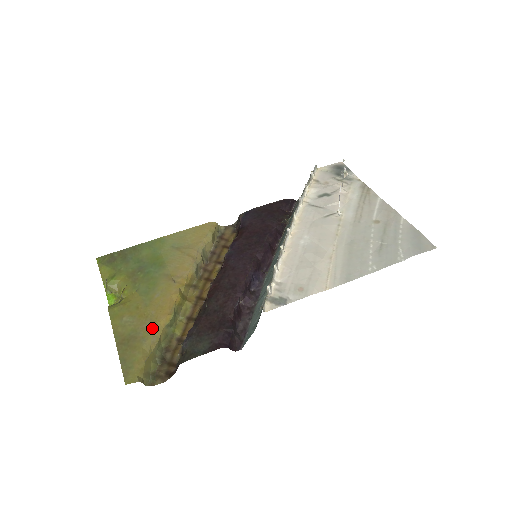
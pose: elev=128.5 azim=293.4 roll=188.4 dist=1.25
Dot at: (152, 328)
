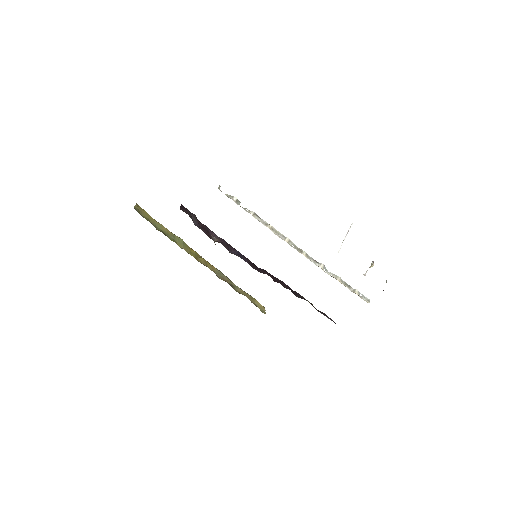
Dot at: occluded
